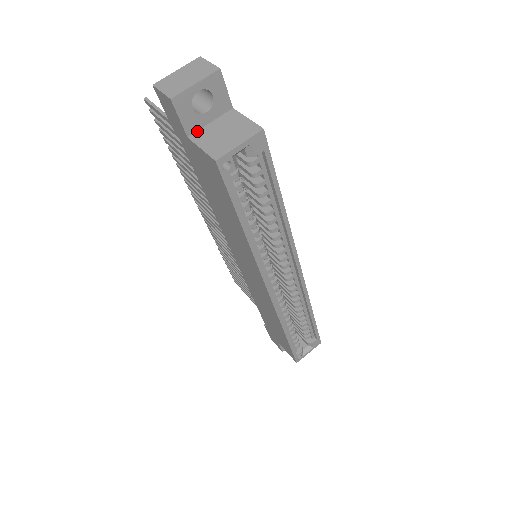
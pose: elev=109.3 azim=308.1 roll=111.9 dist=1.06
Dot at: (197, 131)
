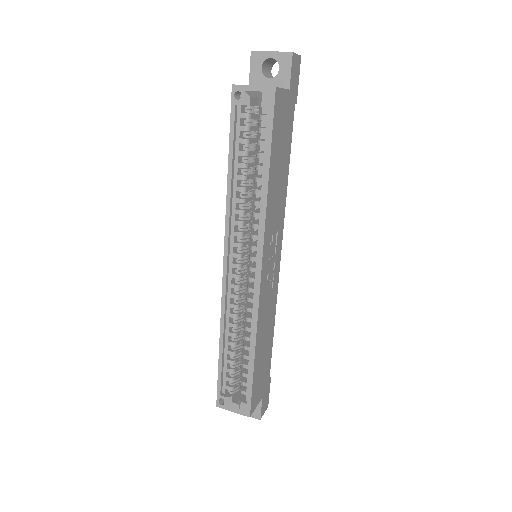
Dot at: occluded
